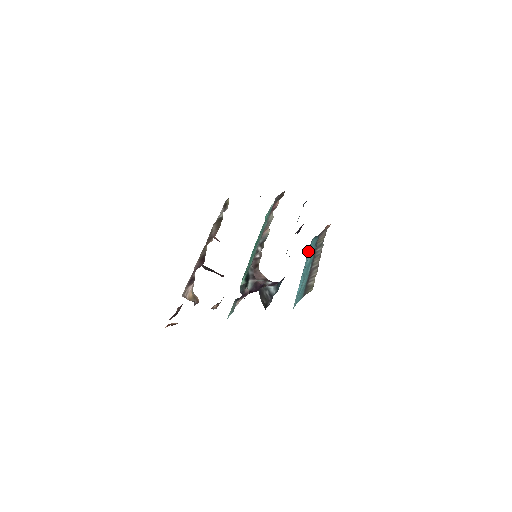
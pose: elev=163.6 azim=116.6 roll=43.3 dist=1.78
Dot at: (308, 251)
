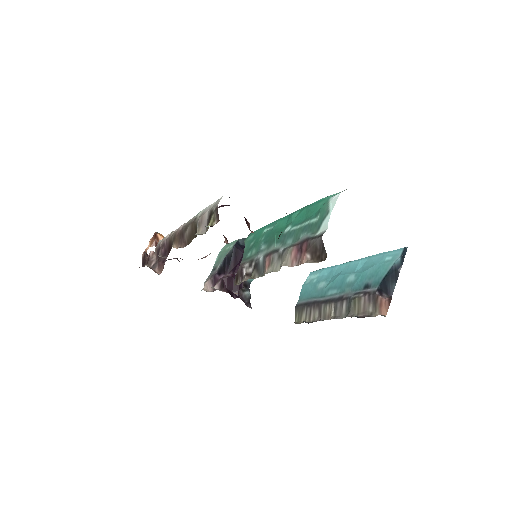
Dot at: (381, 255)
